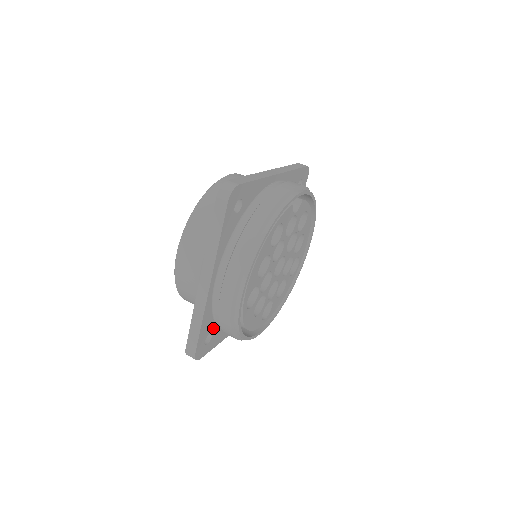
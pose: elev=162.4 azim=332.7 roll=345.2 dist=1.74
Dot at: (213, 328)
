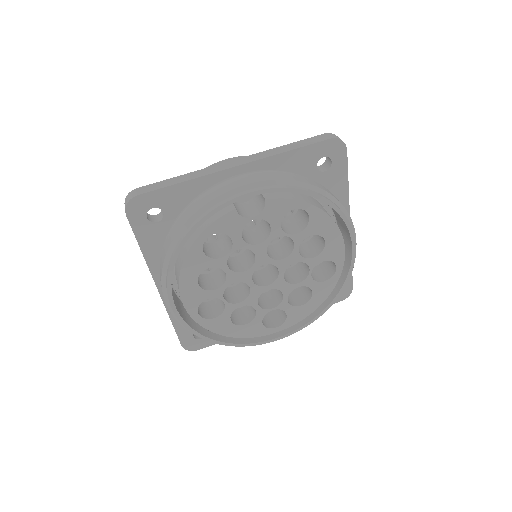
Dot at: occluded
